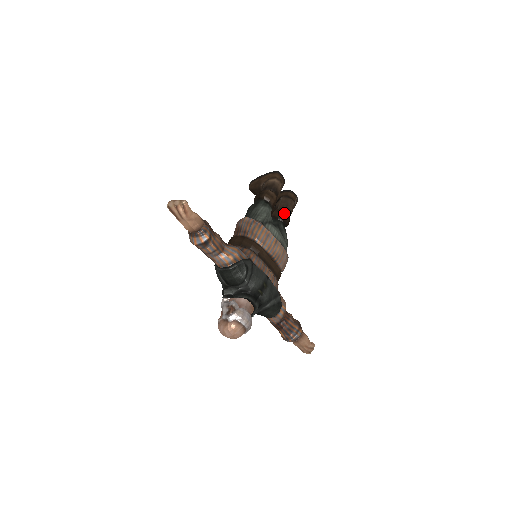
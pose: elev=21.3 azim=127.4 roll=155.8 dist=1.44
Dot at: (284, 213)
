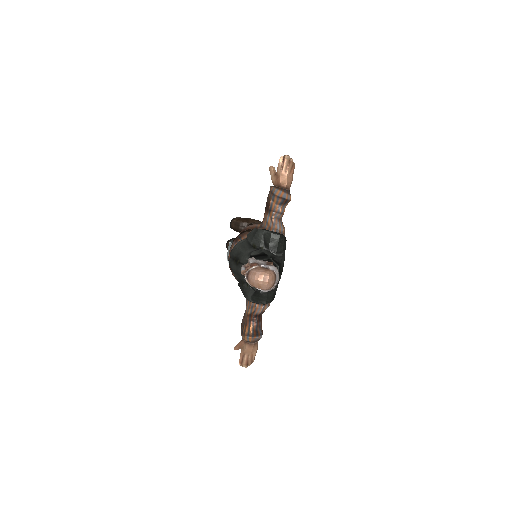
Dot at: occluded
